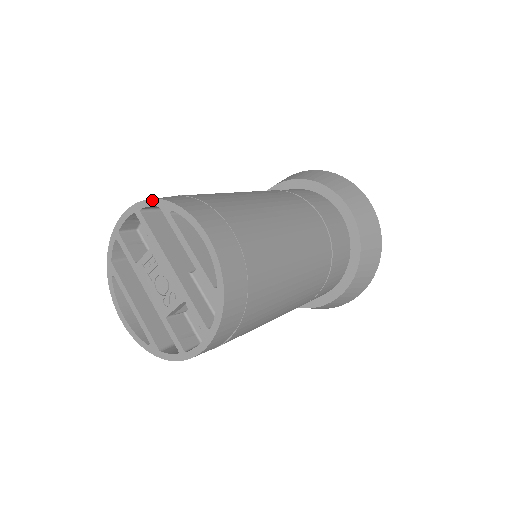
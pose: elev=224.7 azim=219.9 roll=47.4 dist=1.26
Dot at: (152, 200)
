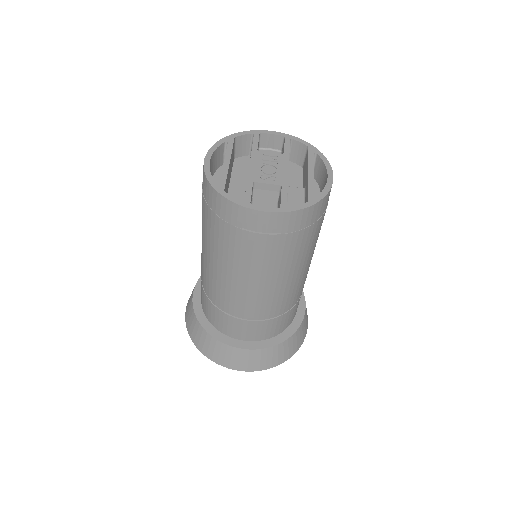
Dot at: (306, 142)
